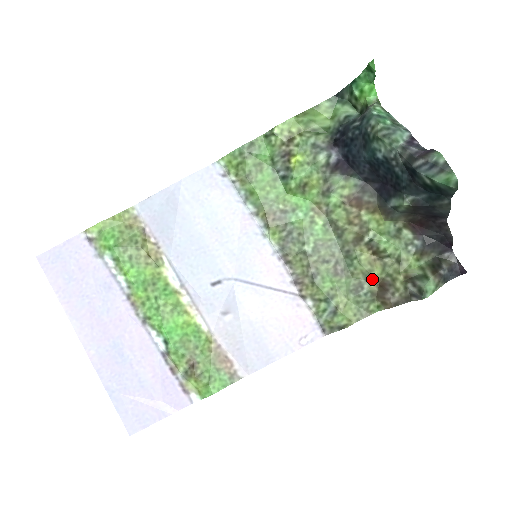
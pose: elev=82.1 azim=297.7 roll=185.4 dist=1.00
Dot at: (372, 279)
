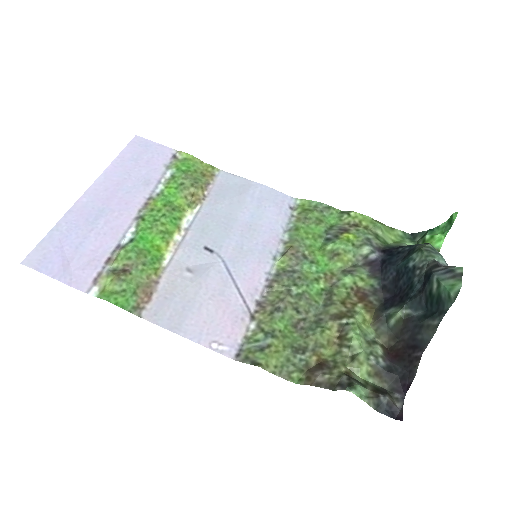
Dot at: (318, 353)
